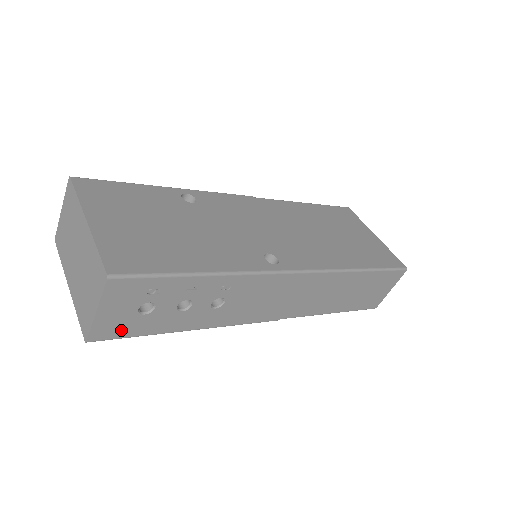
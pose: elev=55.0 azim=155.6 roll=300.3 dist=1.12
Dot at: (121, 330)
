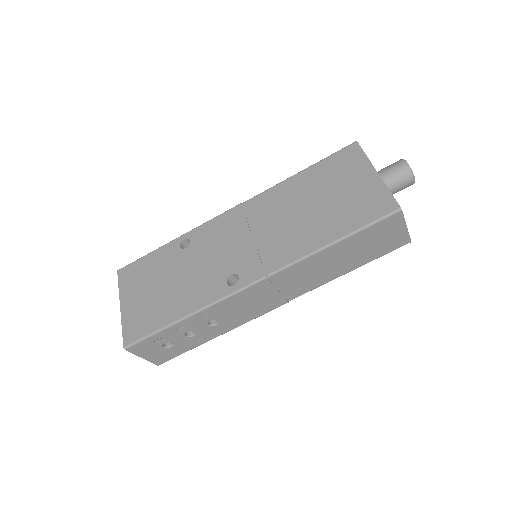
Dot at: (169, 356)
